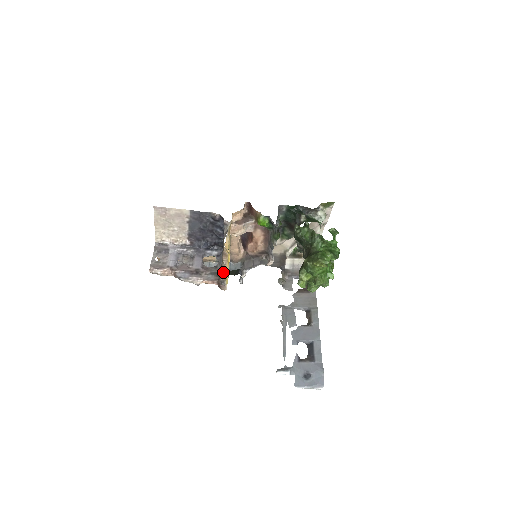
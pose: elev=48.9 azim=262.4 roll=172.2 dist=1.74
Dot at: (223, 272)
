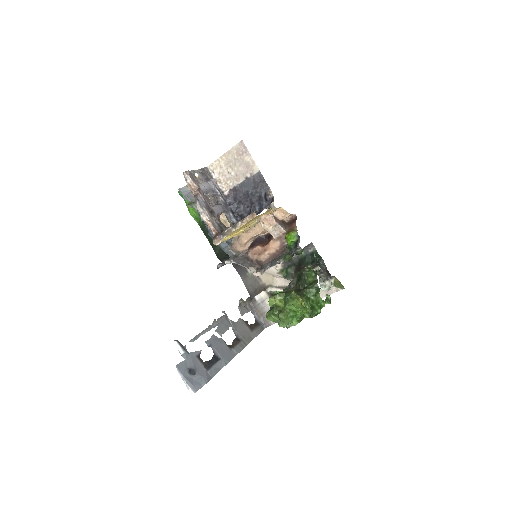
Dot at: (234, 227)
